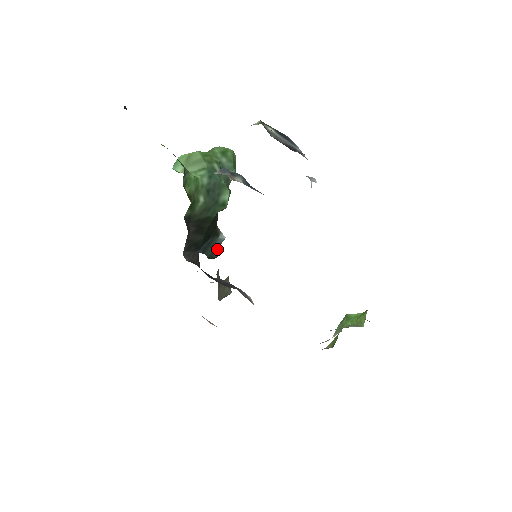
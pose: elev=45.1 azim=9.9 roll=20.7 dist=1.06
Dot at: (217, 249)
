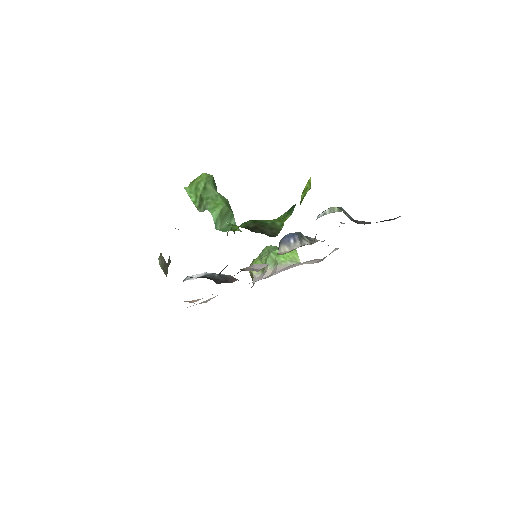
Dot at: occluded
